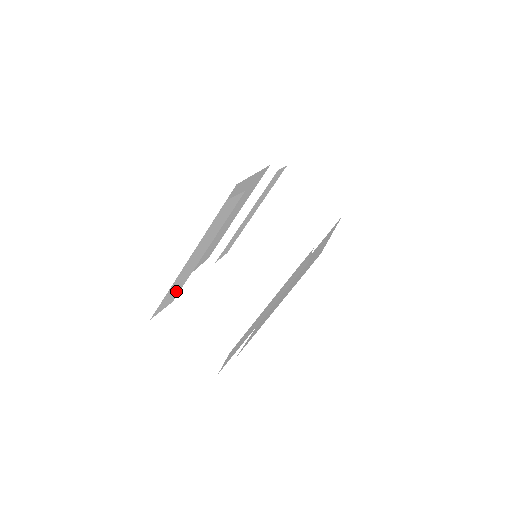
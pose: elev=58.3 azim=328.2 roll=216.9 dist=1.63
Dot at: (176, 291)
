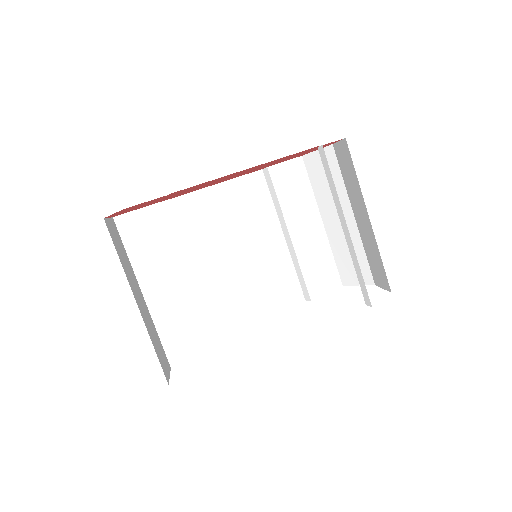
Dot at: (194, 332)
